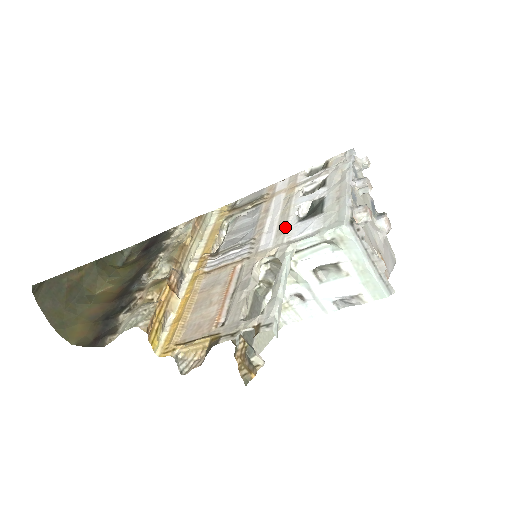
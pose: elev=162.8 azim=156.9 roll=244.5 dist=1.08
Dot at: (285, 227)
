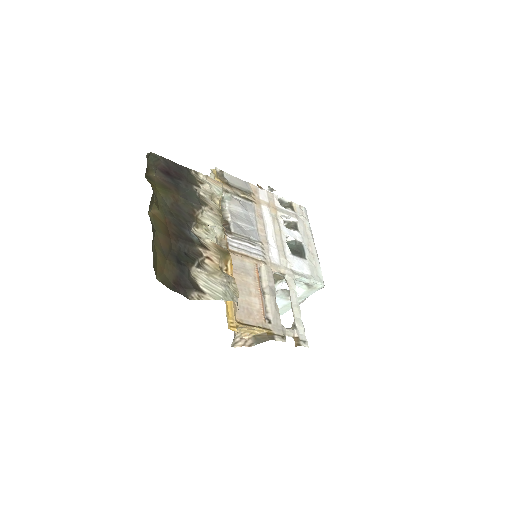
Dot at: (285, 252)
